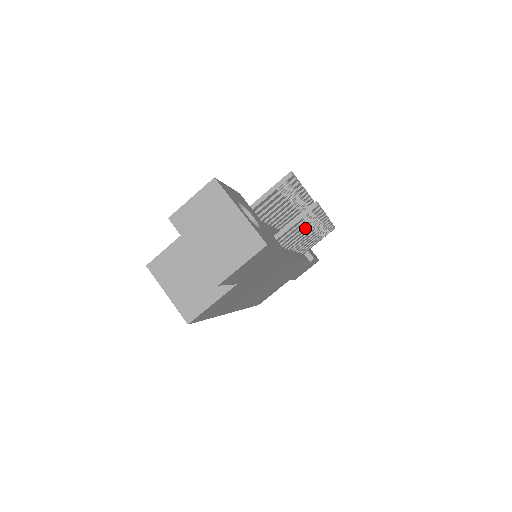
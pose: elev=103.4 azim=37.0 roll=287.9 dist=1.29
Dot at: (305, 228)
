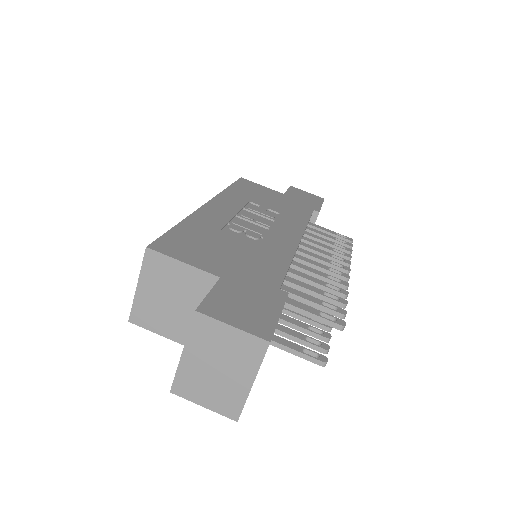
Dot at: (305, 321)
